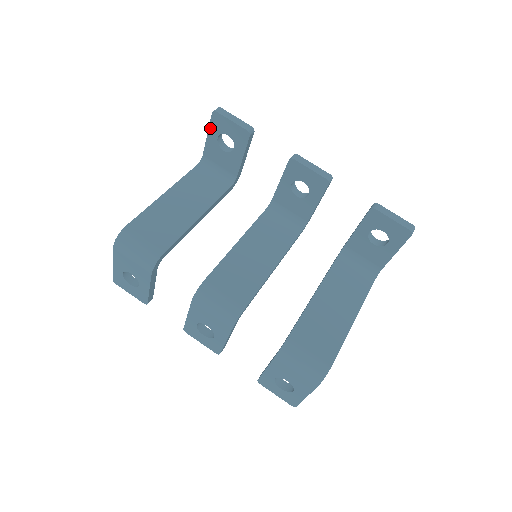
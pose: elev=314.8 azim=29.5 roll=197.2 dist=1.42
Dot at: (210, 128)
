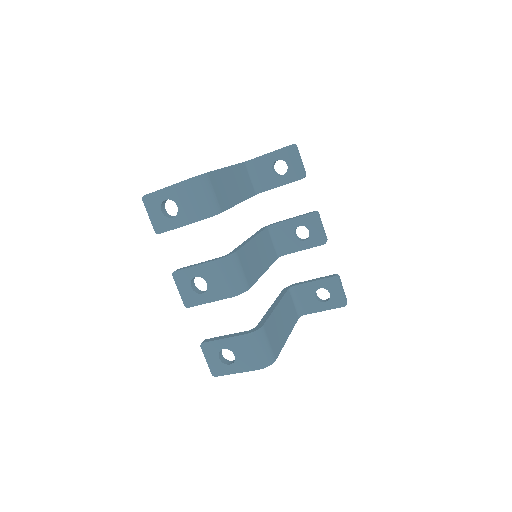
Dot at: (279, 150)
